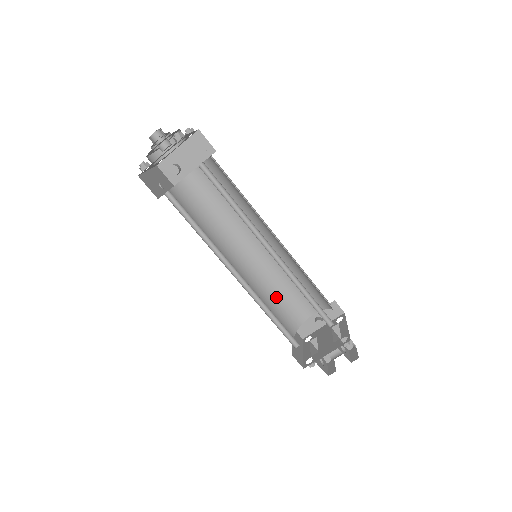
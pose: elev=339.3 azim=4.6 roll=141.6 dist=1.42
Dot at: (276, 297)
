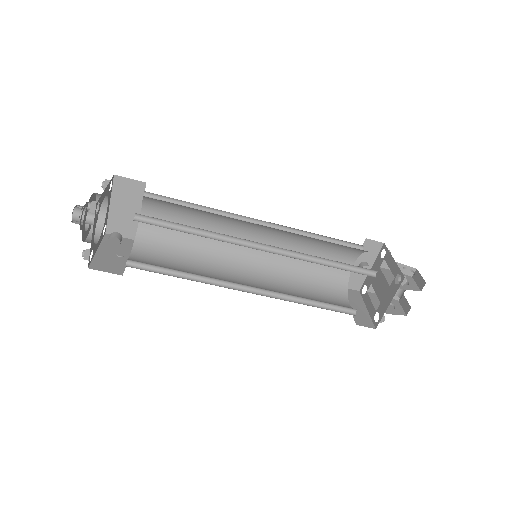
Dot at: (305, 274)
